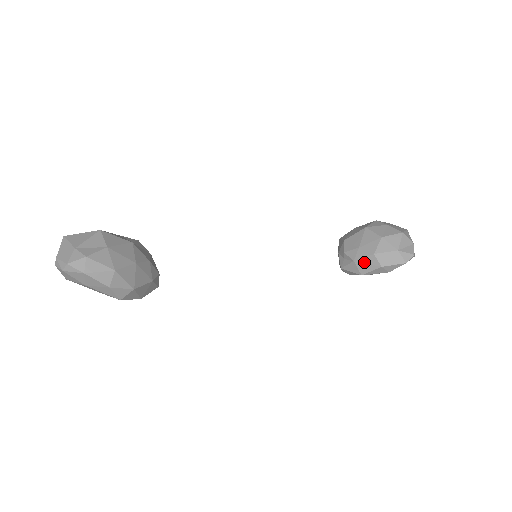
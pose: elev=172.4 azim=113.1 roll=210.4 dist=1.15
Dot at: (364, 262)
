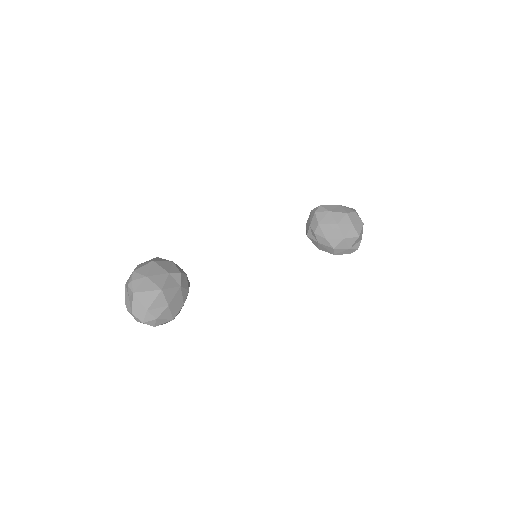
Dot at: (324, 247)
